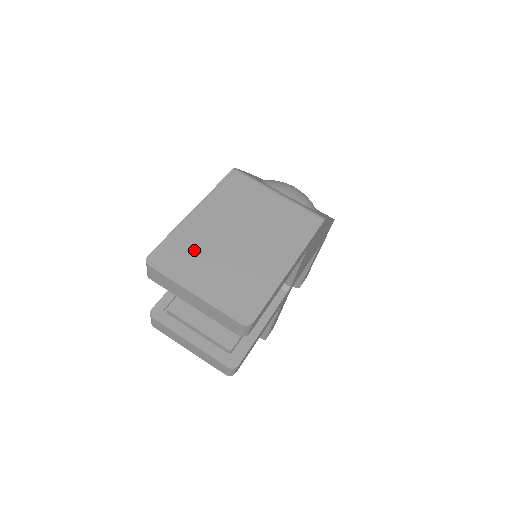
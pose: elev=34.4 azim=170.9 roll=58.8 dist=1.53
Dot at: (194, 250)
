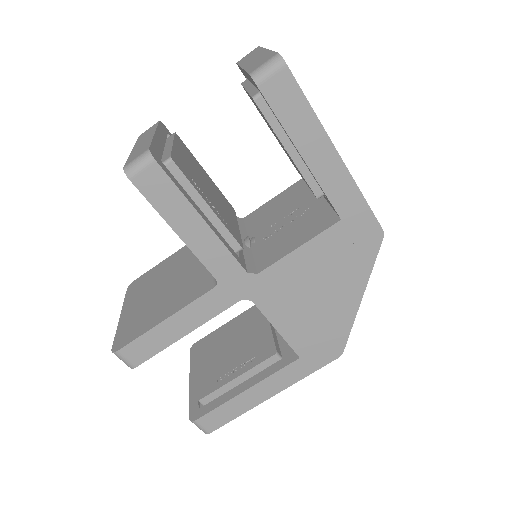
Dot at: occluded
